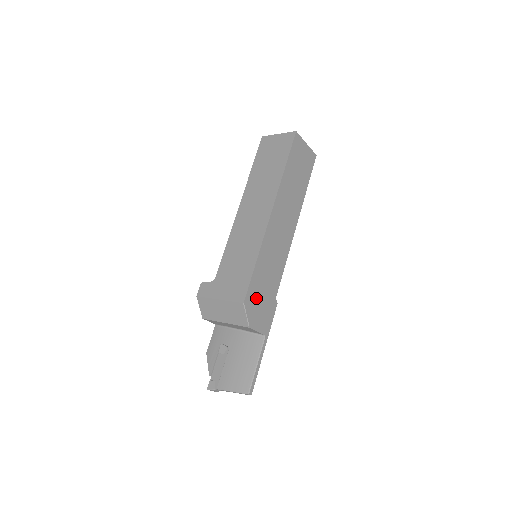
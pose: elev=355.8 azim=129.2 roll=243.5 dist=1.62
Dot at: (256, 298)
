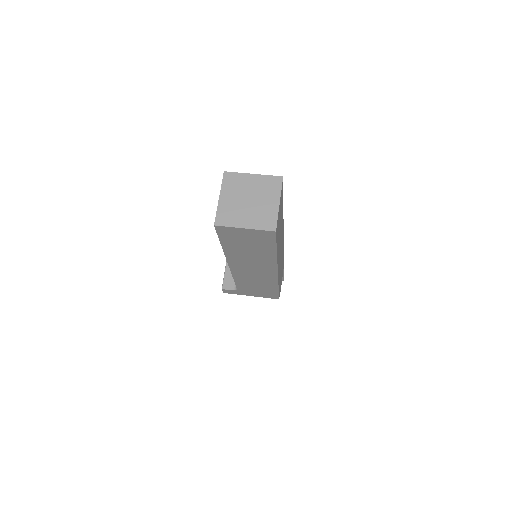
Dot at: (280, 283)
